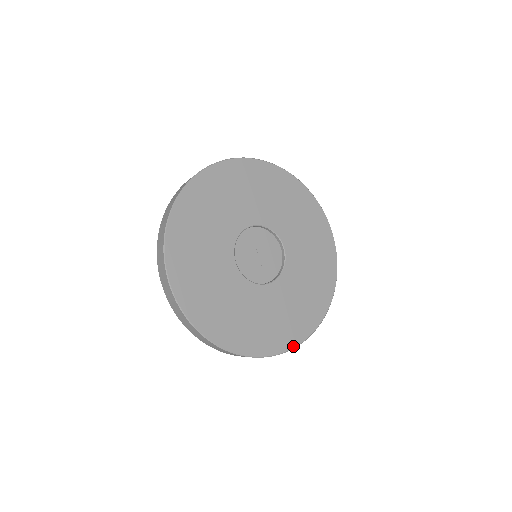
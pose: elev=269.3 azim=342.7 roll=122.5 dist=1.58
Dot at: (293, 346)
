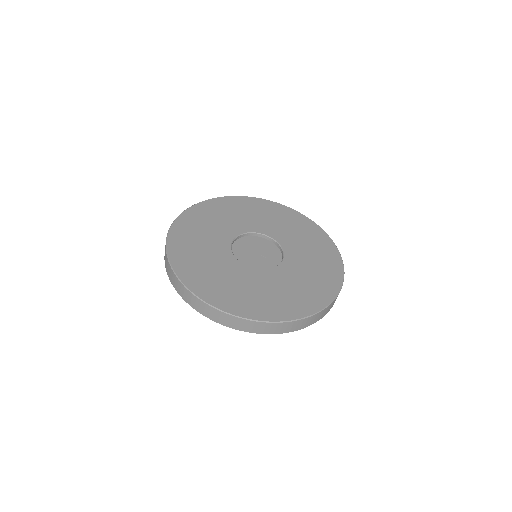
Dot at: (339, 288)
